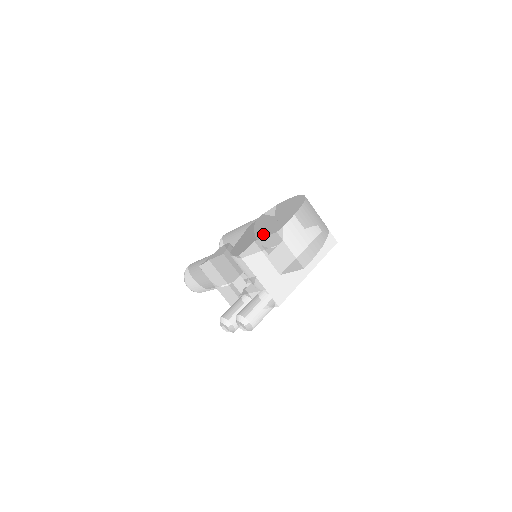
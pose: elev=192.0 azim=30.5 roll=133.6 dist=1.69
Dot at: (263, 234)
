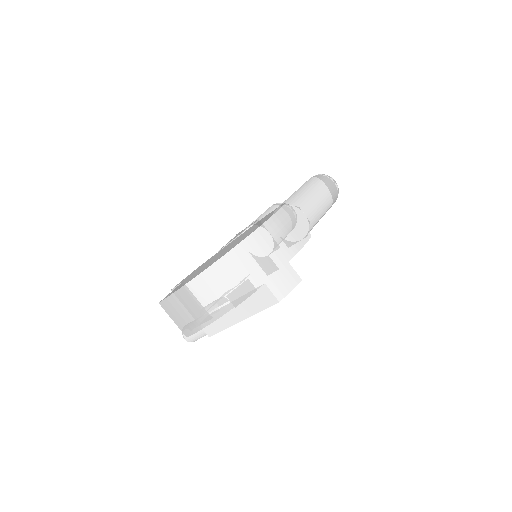
Dot at: (184, 281)
